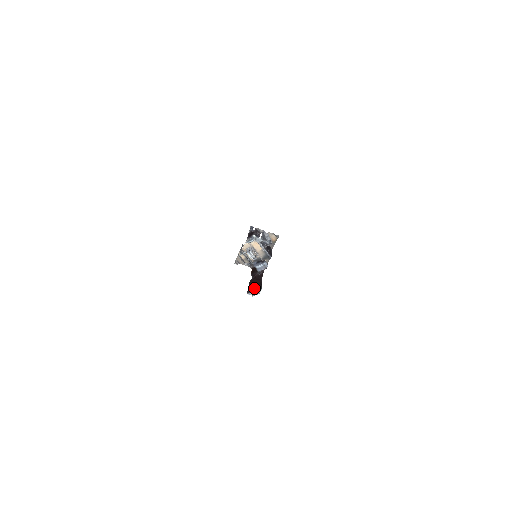
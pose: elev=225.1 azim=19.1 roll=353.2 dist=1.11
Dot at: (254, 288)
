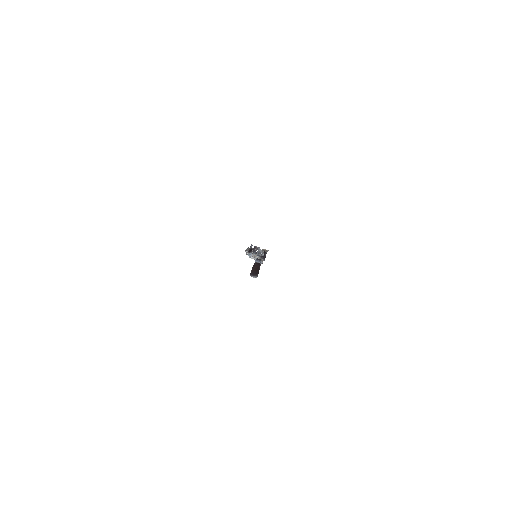
Dot at: (254, 273)
